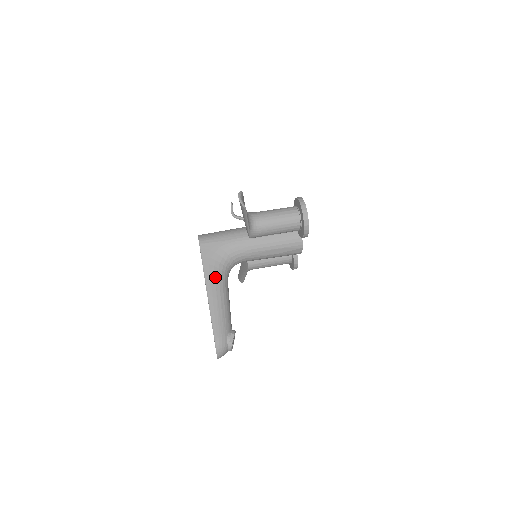
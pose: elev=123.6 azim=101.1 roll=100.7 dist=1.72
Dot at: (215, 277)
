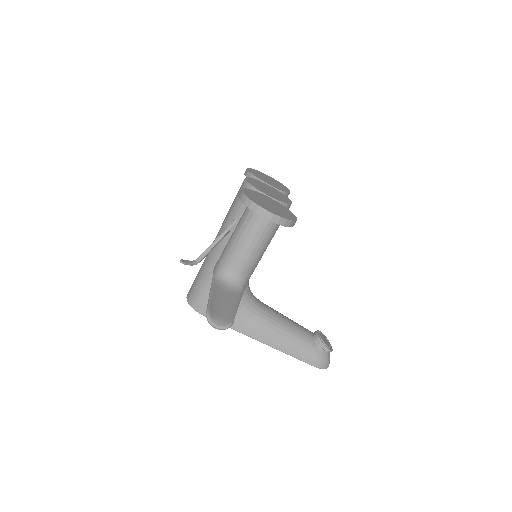
Dot at: (252, 324)
